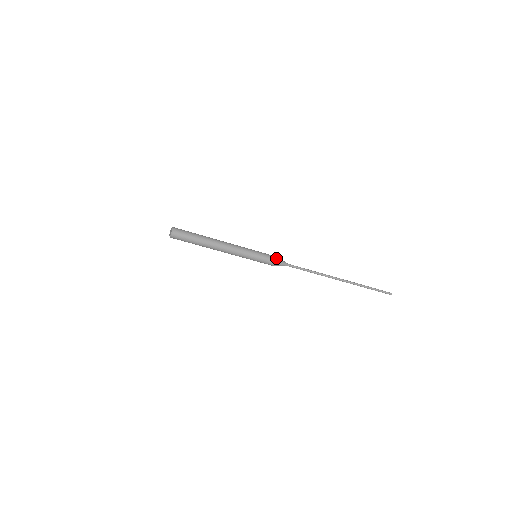
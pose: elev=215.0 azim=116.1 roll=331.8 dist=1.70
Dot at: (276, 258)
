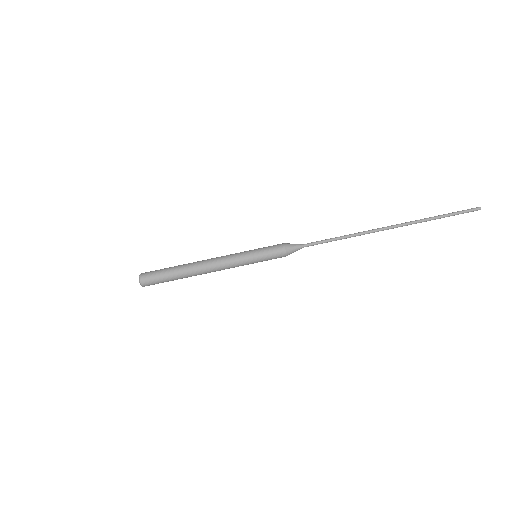
Dot at: (281, 244)
